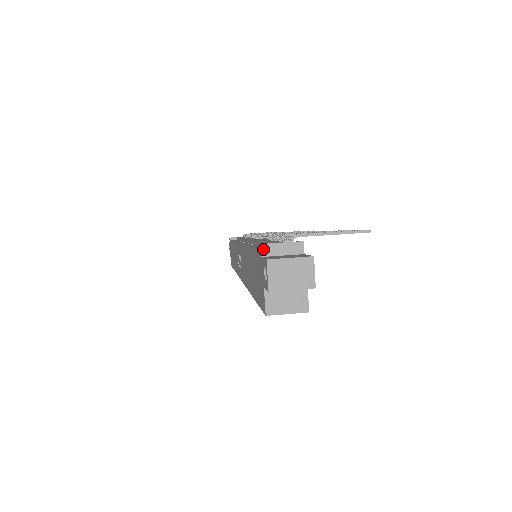
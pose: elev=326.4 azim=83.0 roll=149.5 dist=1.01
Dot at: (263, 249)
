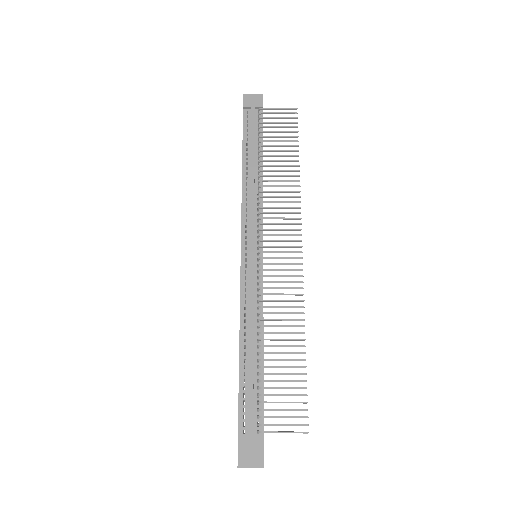
Dot at: (239, 442)
